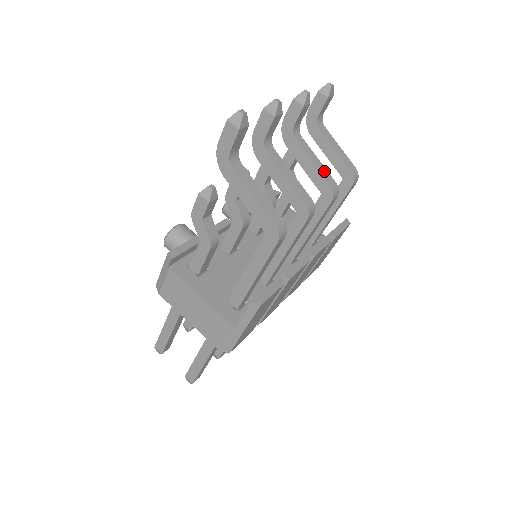
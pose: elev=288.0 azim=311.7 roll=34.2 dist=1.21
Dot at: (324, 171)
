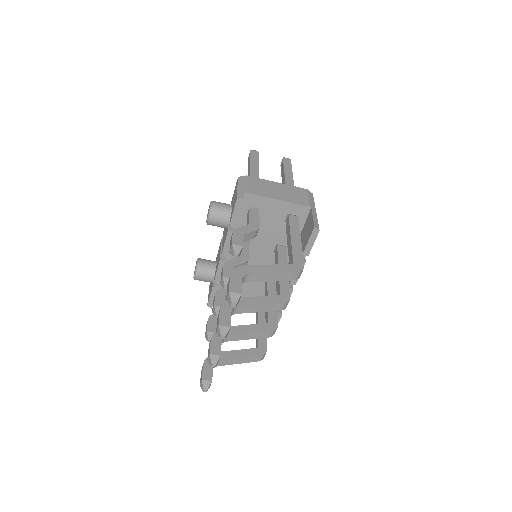
Dot at: (270, 307)
